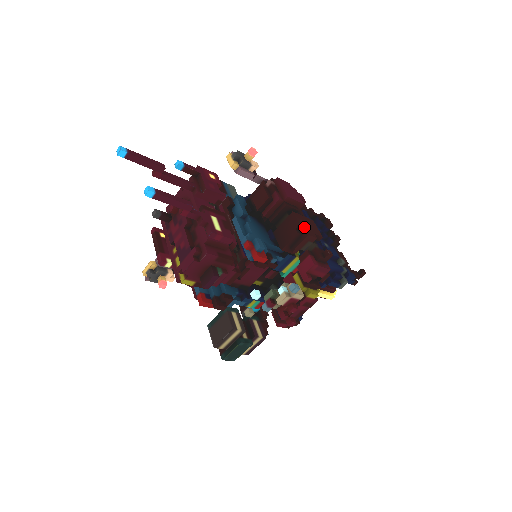
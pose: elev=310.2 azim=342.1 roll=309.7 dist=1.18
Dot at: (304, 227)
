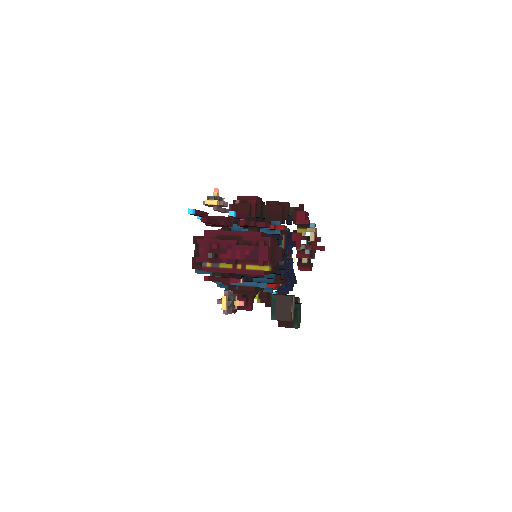
Dot at: (281, 202)
